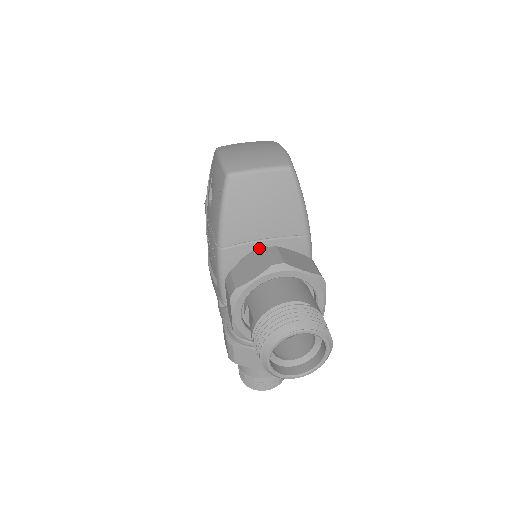
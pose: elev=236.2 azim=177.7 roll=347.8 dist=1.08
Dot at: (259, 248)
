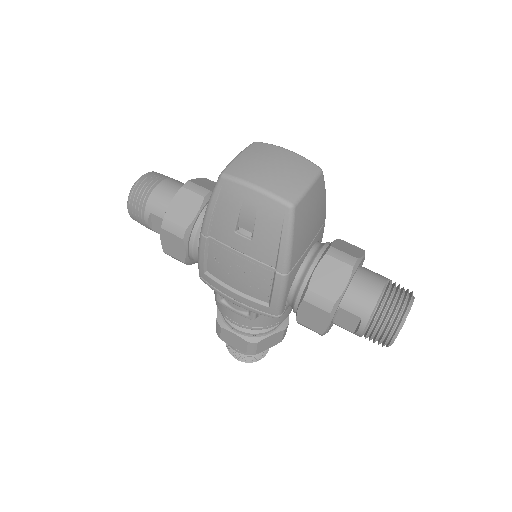
Dot at: (307, 254)
